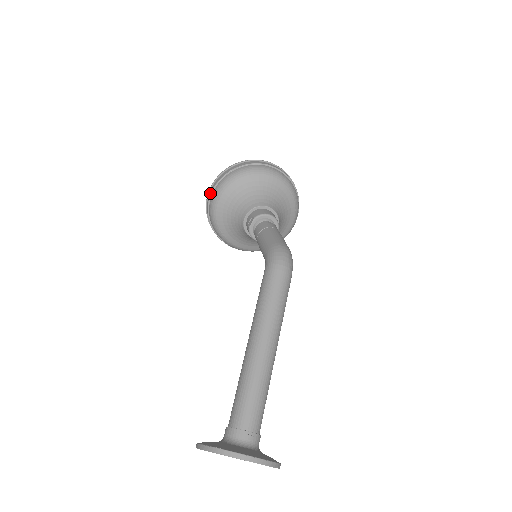
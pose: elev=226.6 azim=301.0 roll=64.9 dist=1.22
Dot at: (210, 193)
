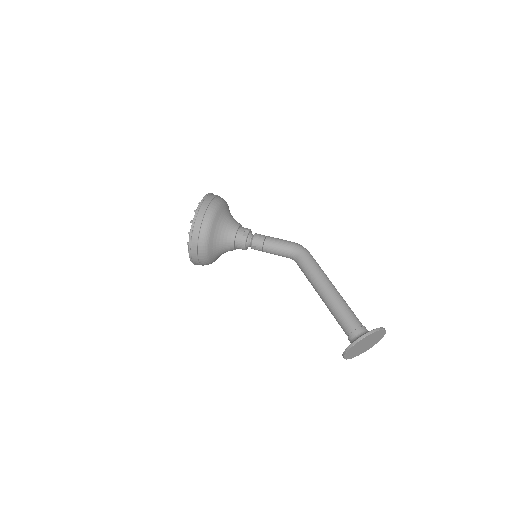
Dot at: (204, 210)
